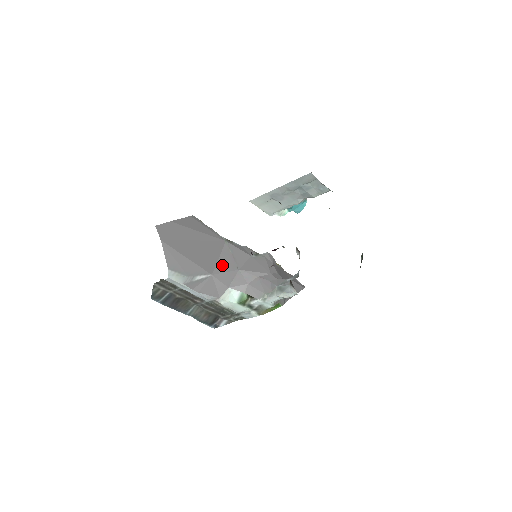
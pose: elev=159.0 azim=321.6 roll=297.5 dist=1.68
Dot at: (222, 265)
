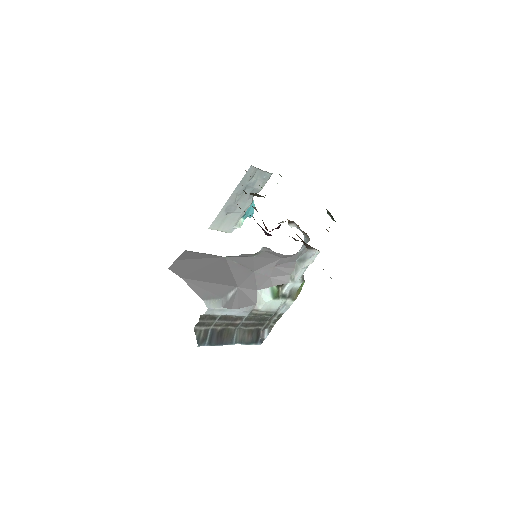
Dot at: (239, 276)
